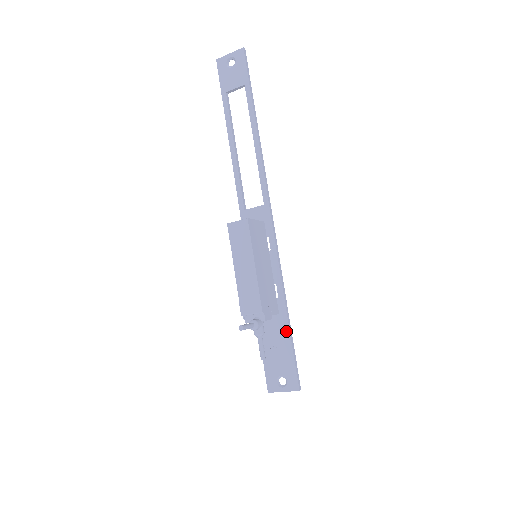
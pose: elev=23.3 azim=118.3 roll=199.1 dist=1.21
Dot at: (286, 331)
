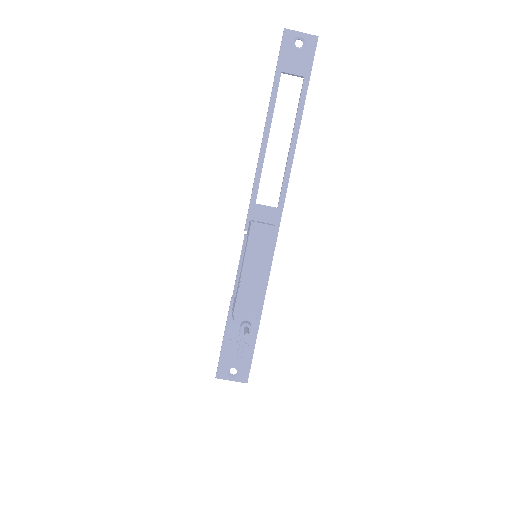
Dot at: (255, 330)
